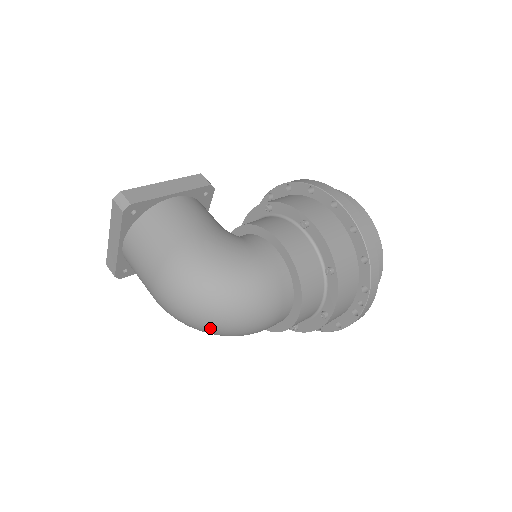
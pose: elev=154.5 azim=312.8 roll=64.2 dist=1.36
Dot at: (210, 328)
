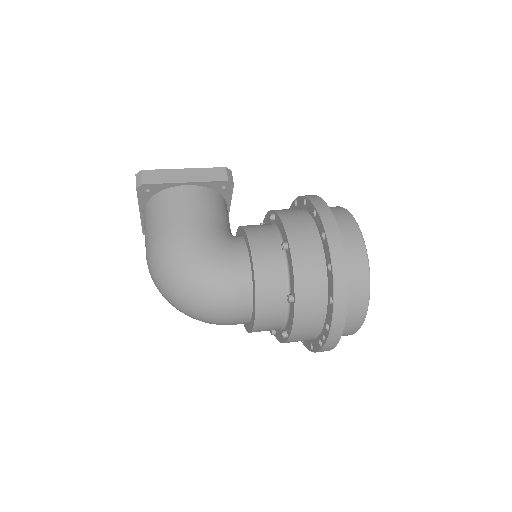
Dot at: (175, 307)
